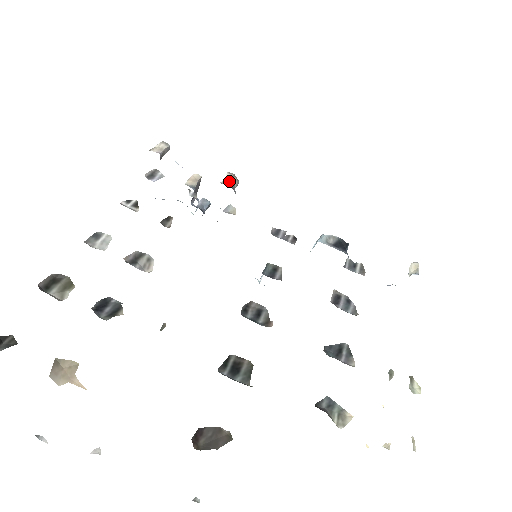
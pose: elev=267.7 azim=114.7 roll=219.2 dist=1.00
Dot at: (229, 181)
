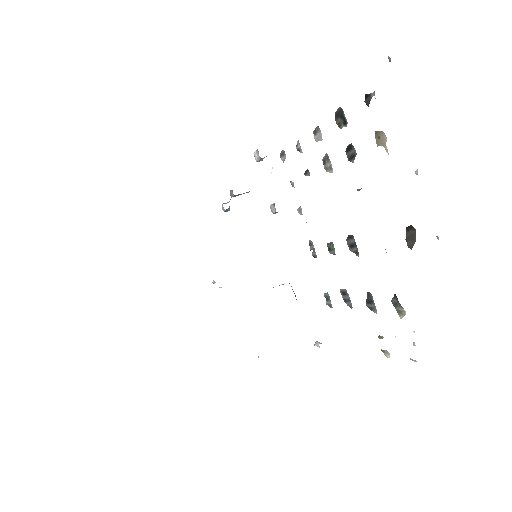
Dot at: occluded
